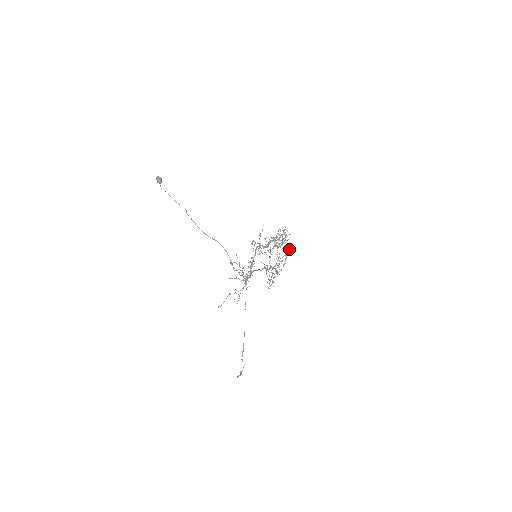
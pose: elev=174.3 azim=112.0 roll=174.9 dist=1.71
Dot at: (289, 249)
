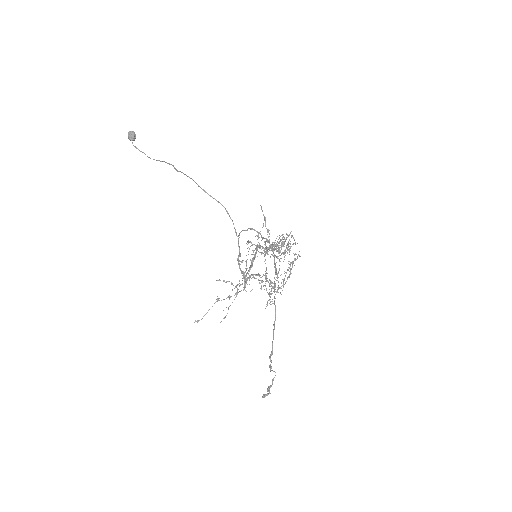
Dot at: occluded
